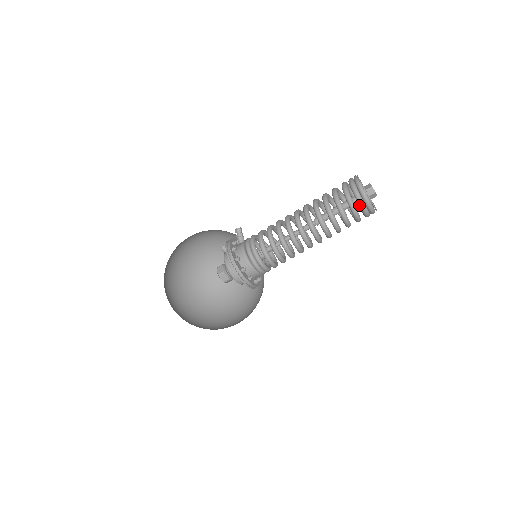
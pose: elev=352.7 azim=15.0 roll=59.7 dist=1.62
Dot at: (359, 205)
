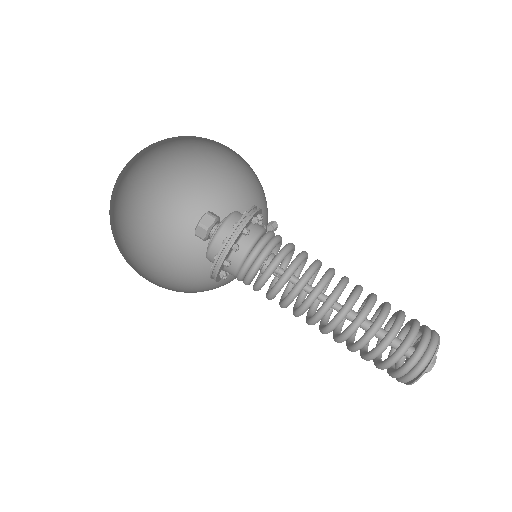
Dot at: (419, 345)
